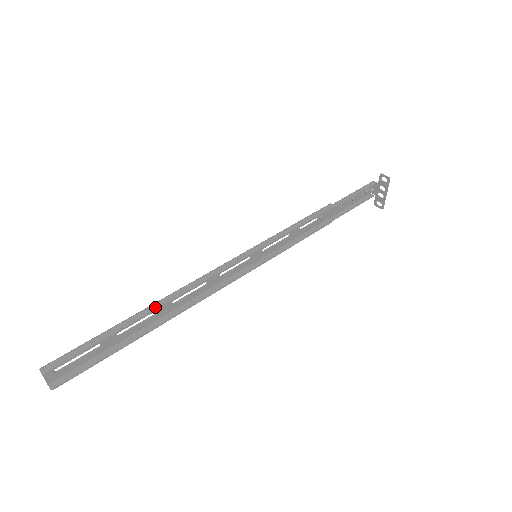
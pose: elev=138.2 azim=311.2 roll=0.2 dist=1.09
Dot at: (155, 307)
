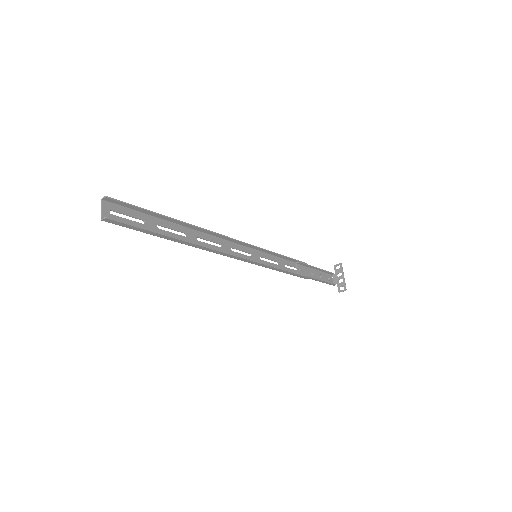
Dot at: (186, 224)
